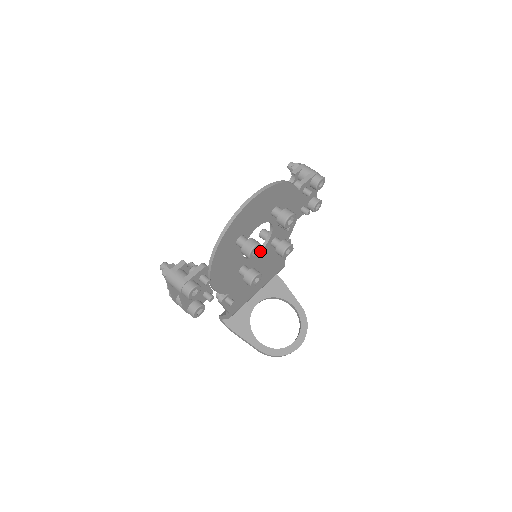
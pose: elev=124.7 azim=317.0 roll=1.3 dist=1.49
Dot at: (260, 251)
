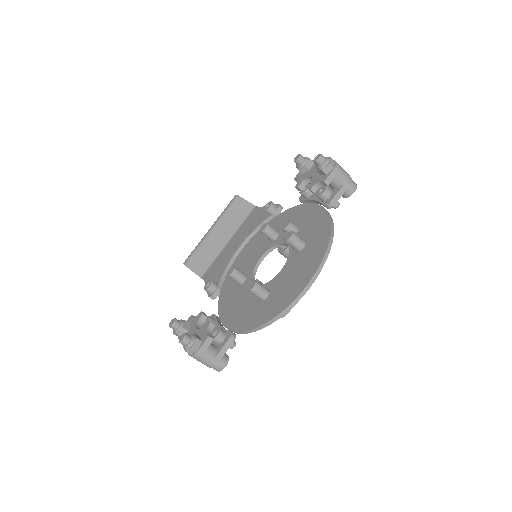
Dot at: occluded
